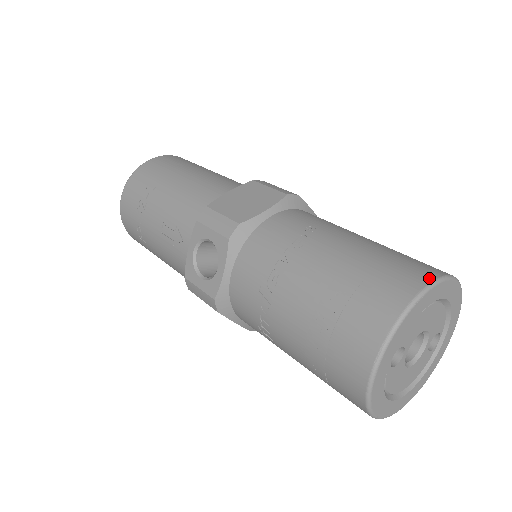
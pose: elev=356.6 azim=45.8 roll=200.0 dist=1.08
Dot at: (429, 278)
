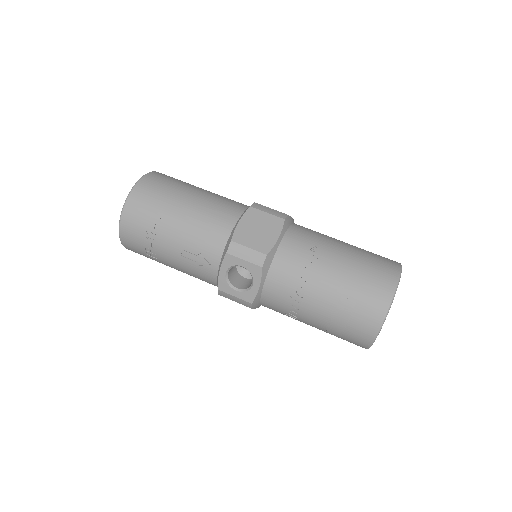
Dot at: (396, 276)
